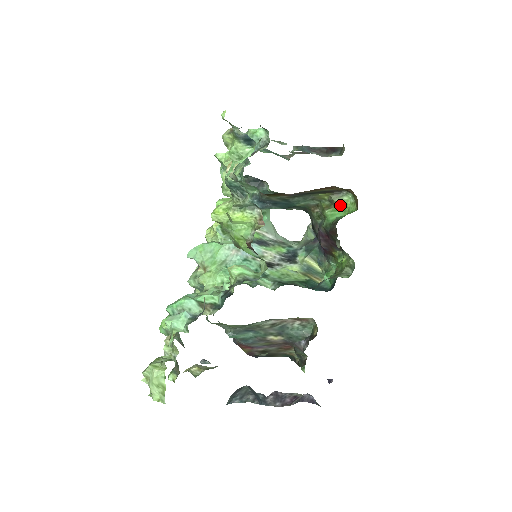
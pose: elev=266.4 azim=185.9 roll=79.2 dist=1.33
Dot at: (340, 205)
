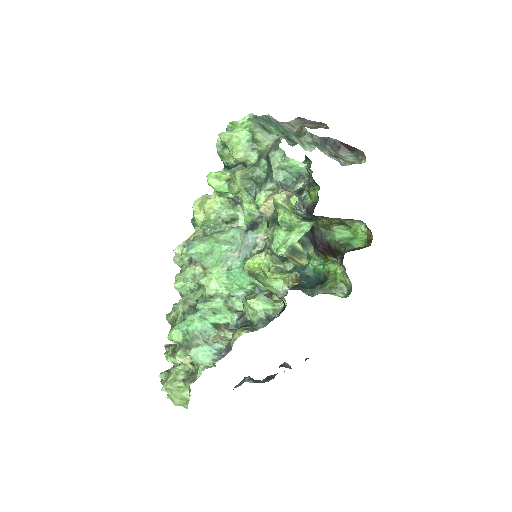
Dot at: (350, 227)
